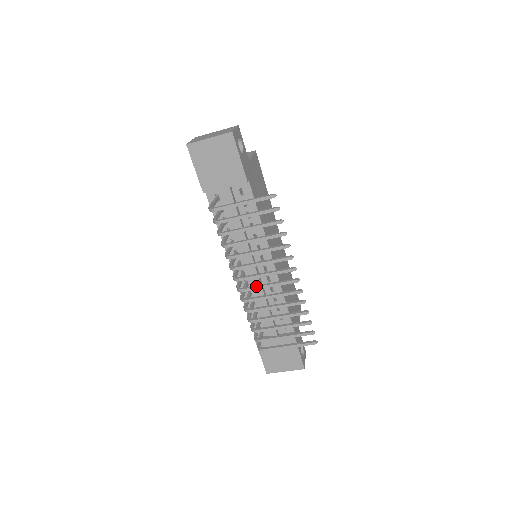
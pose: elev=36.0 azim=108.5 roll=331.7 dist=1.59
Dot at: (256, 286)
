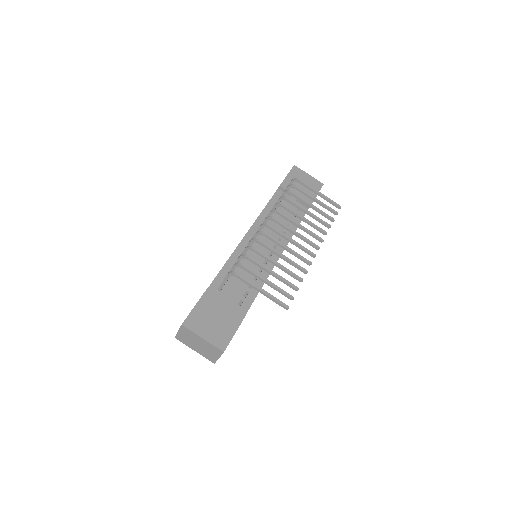
Dot at: occluded
